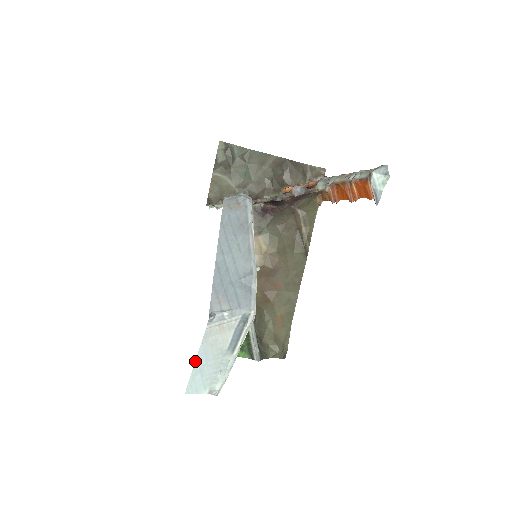
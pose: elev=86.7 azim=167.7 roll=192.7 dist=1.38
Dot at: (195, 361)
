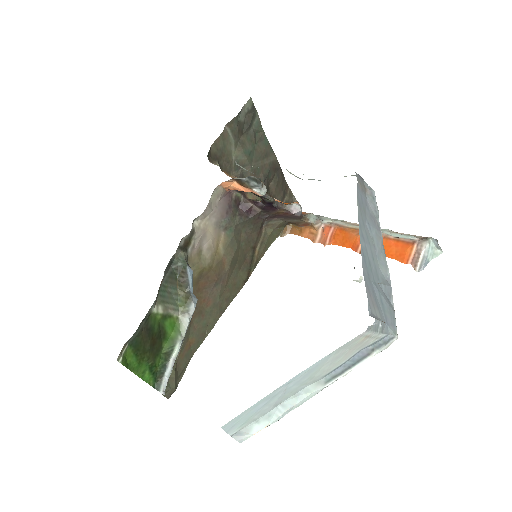
Dot at: occluded
